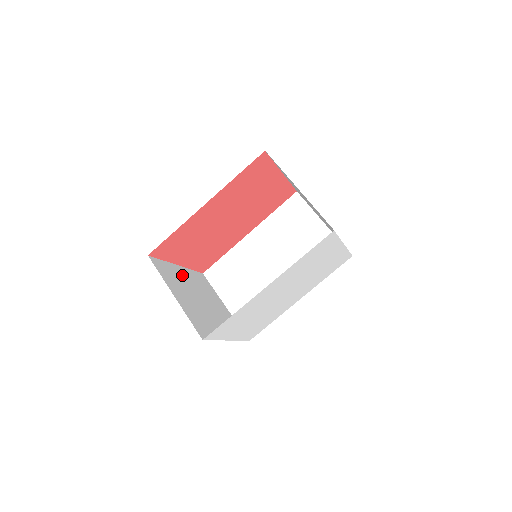
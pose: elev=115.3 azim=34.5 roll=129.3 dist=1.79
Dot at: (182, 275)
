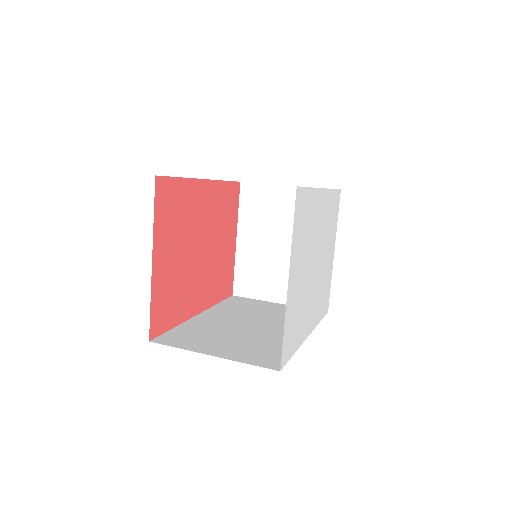
Dot at: occluded
